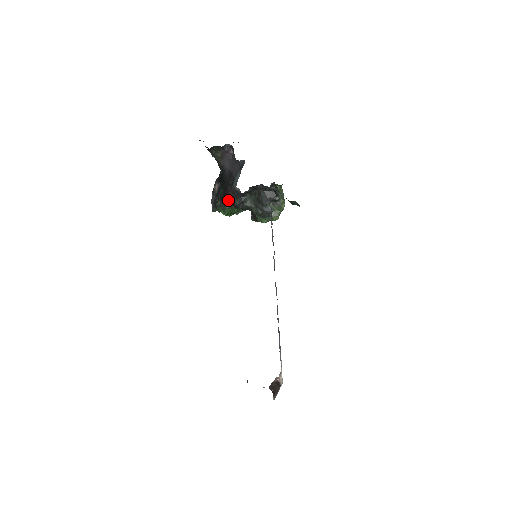
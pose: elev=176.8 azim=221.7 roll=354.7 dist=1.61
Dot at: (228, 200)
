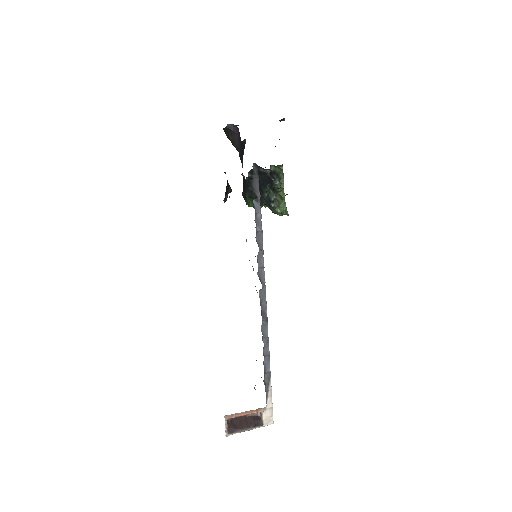
Dot at: (244, 189)
